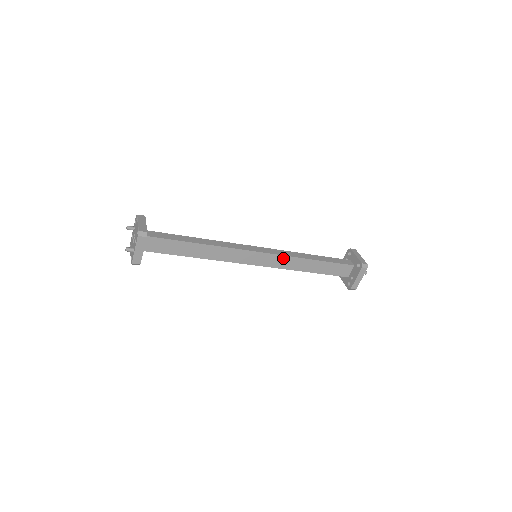
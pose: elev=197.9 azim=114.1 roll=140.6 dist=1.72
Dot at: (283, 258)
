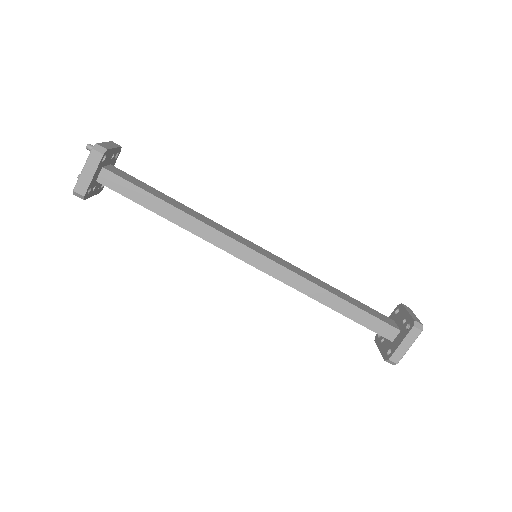
Dot at: (293, 267)
